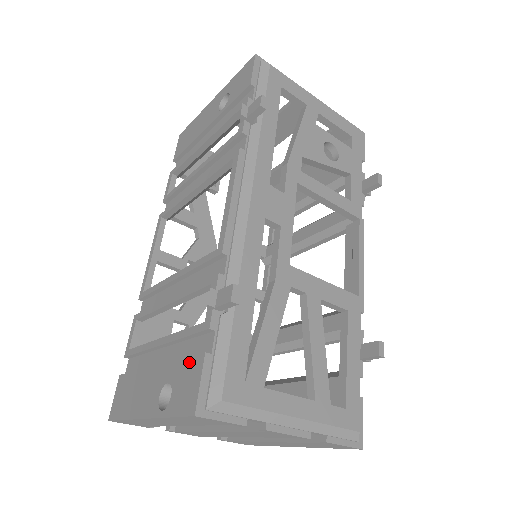
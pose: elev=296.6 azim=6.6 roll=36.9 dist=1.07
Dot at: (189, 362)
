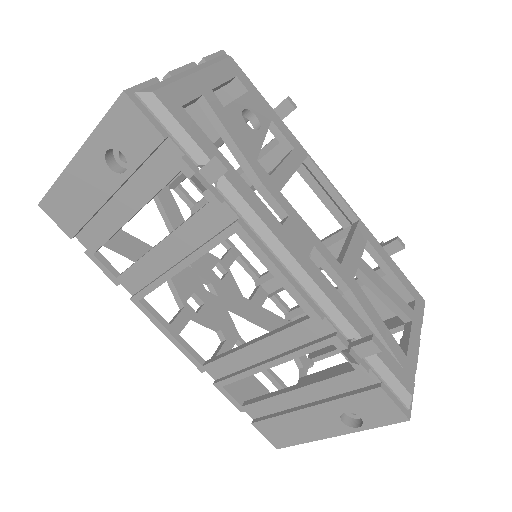
Dot at: (363, 396)
